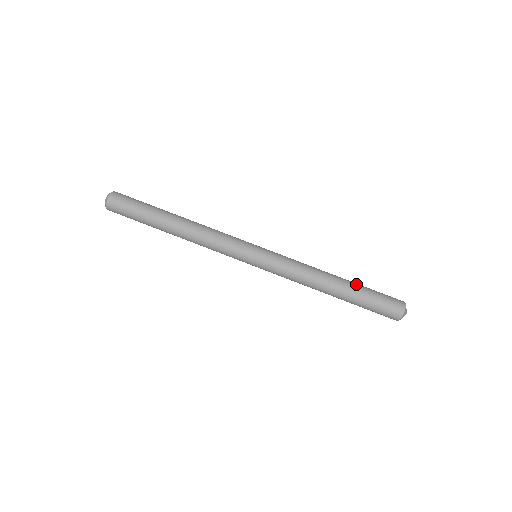
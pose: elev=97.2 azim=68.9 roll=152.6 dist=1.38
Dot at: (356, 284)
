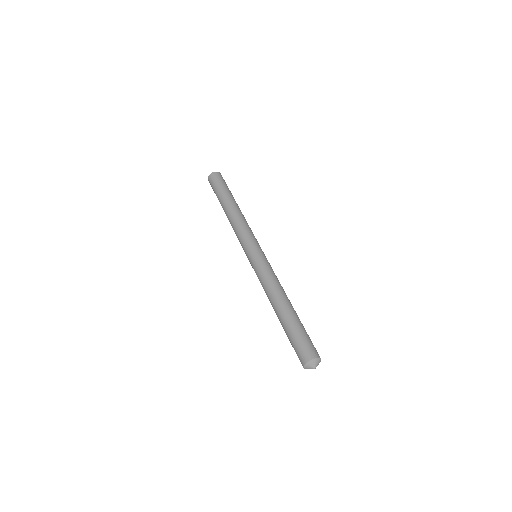
Dot at: occluded
